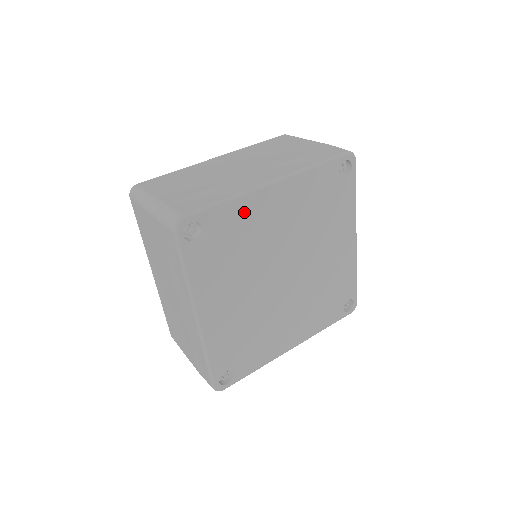
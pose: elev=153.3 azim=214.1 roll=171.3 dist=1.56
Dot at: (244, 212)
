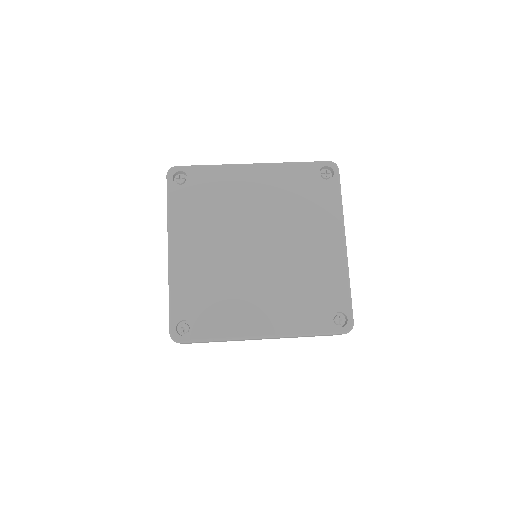
Dot at: (224, 178)
